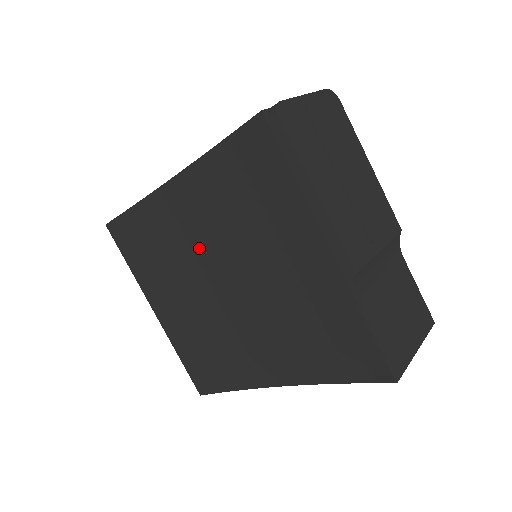
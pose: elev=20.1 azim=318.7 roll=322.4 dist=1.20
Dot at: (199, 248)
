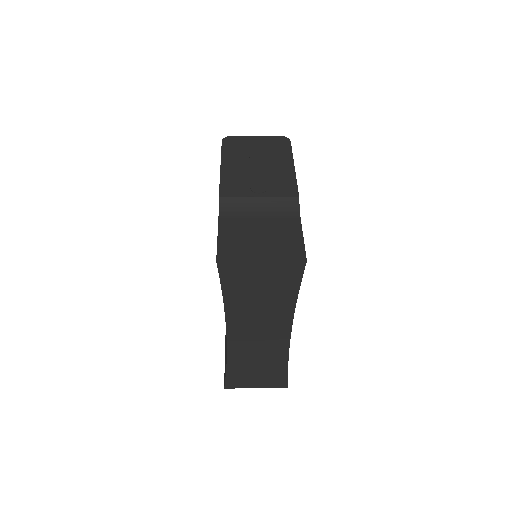
Dot at: occluded
